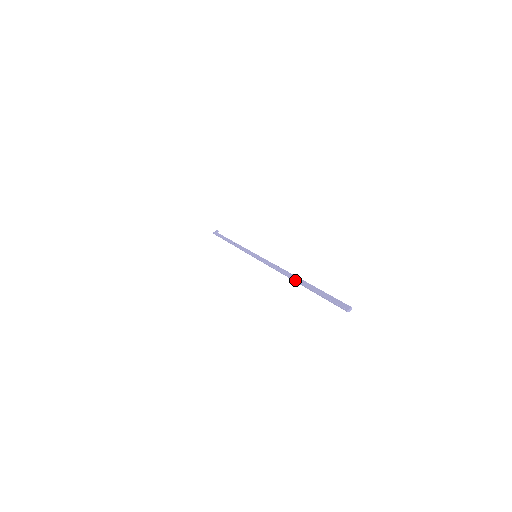
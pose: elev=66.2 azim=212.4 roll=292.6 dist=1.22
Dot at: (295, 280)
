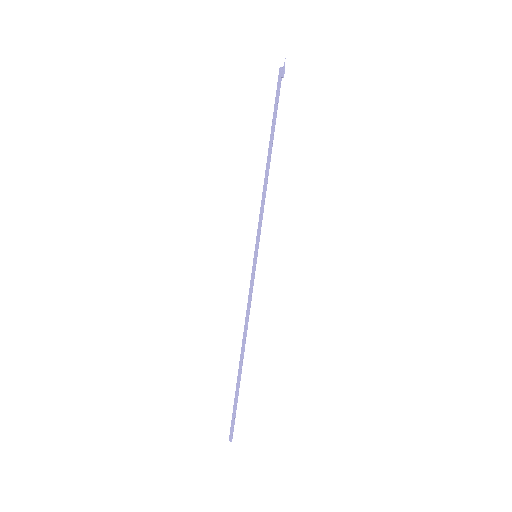
Dot at: occluded
